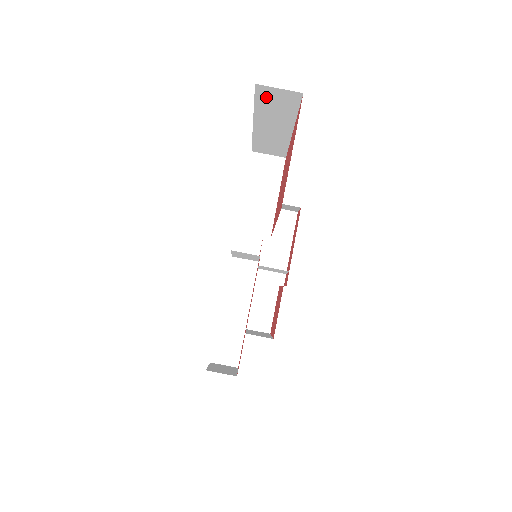
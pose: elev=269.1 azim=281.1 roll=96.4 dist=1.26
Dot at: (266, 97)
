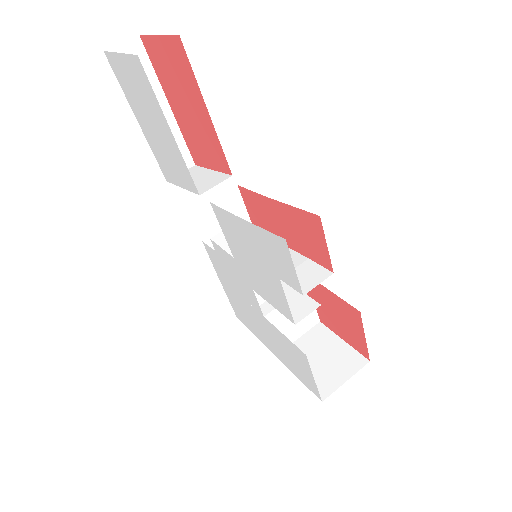
Dot at: occluded
